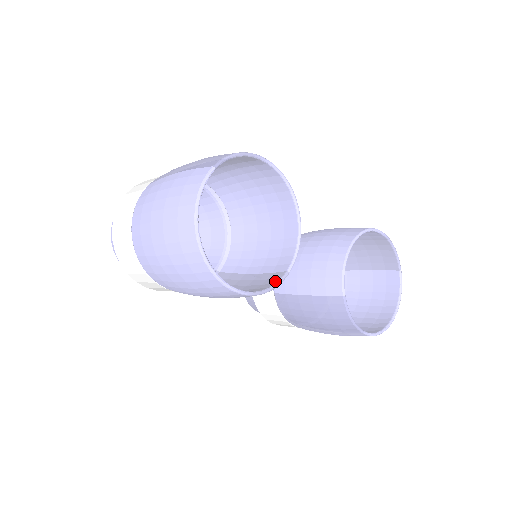
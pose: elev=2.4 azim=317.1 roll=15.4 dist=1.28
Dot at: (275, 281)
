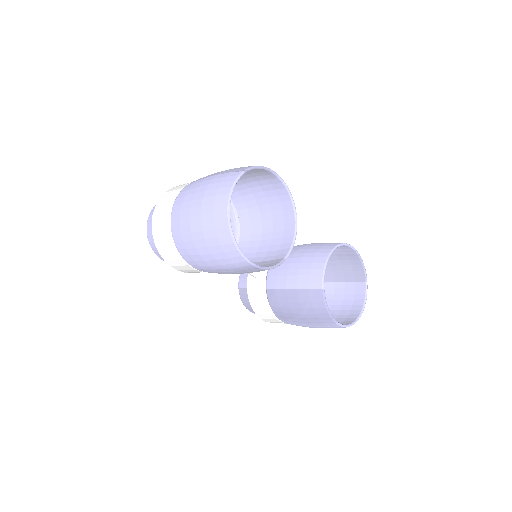
Dot at: (275, 263)
